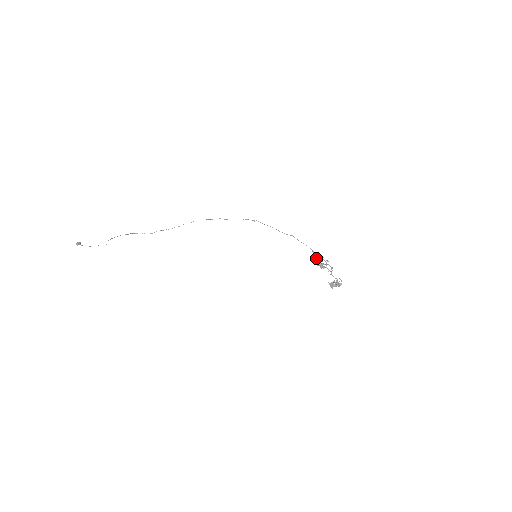
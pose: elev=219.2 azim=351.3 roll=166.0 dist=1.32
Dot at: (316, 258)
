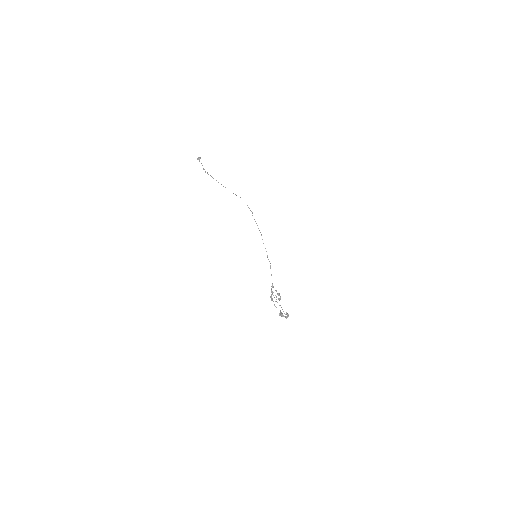
Dot at: (271, 292)
